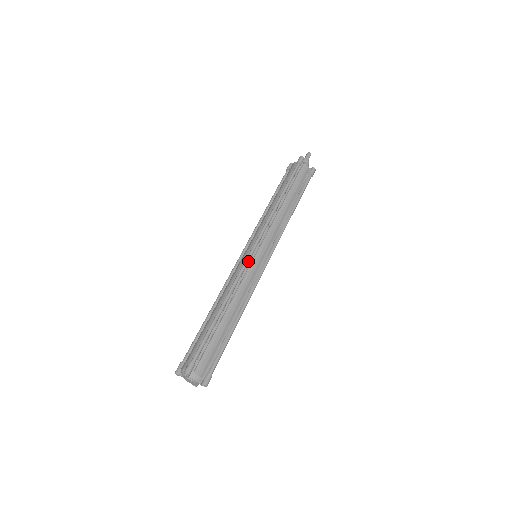
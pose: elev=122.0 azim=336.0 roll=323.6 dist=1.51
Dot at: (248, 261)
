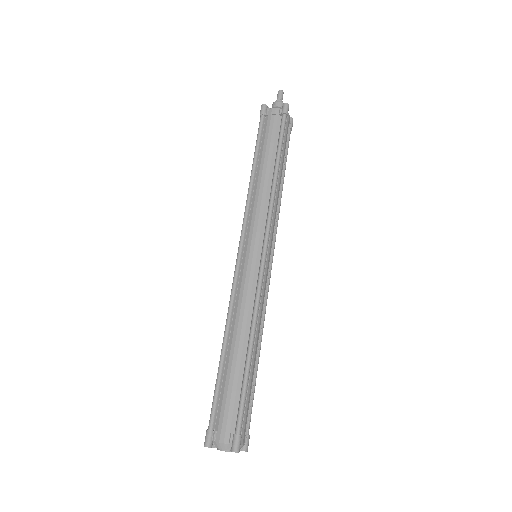
Dot at: (263, 273)
